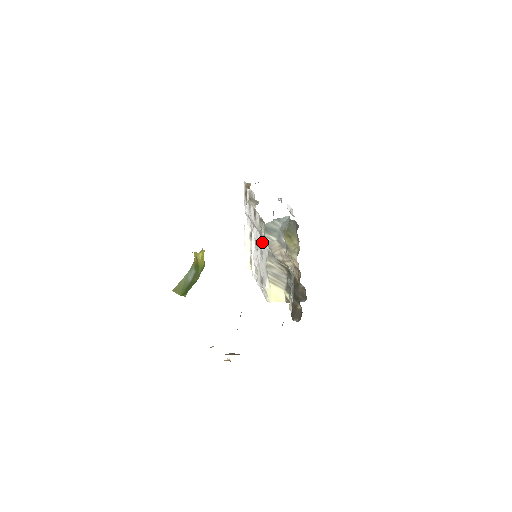
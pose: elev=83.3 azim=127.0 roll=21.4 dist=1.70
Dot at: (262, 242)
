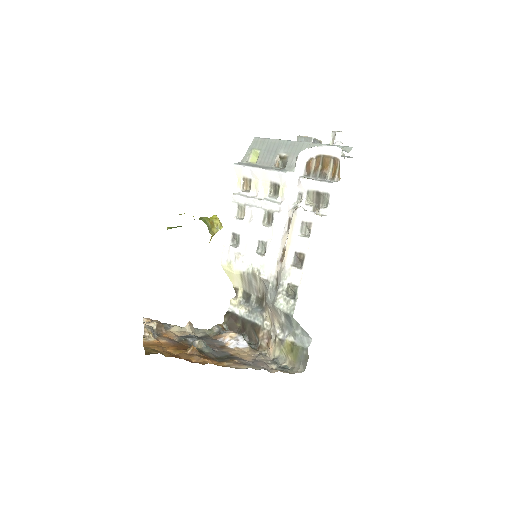
Dot at: (274, 254)
